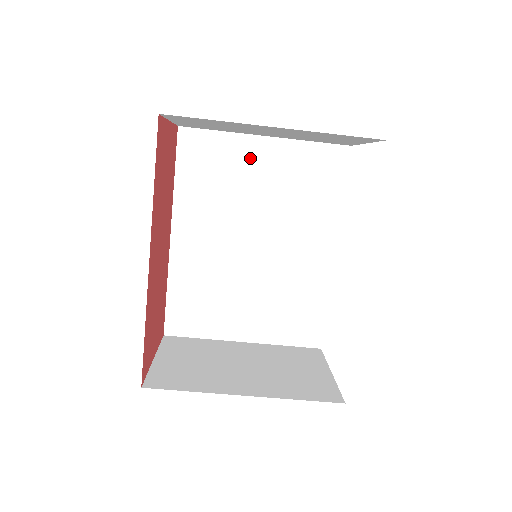
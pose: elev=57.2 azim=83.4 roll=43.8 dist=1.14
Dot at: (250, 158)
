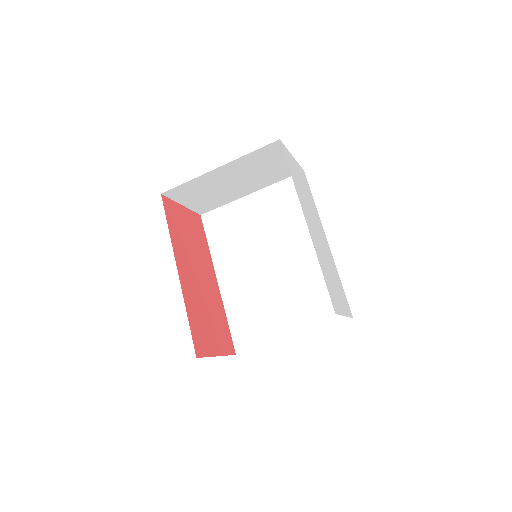
Dot at: (246, 211)
